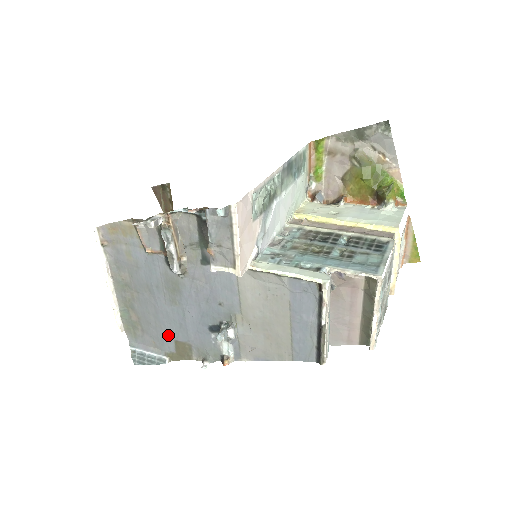
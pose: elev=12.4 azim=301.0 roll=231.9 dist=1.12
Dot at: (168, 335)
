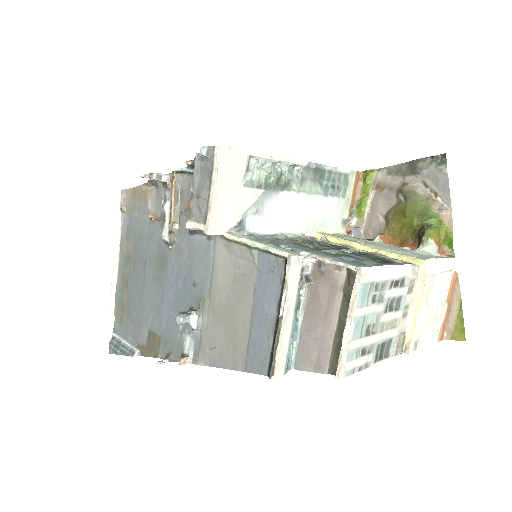
Dot at: (145, 322)
